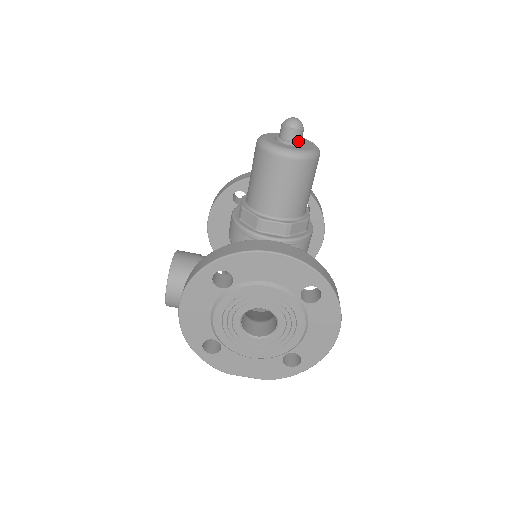
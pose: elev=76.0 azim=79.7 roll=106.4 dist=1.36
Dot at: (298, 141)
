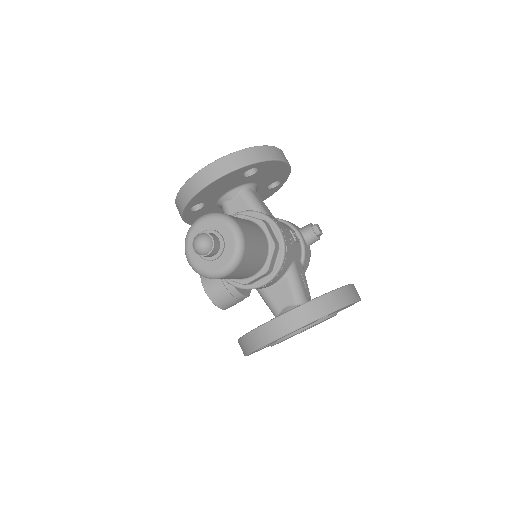
Dot at: (219, 249)
